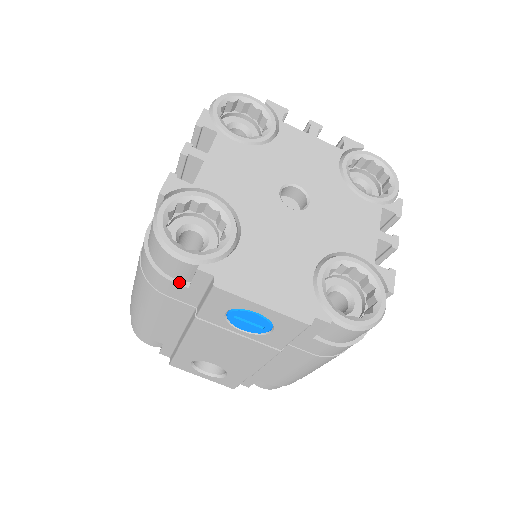
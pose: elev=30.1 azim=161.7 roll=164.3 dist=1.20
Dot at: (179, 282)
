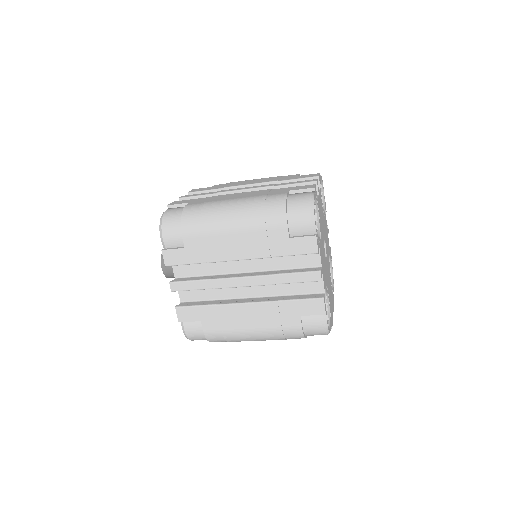
Dot at: occluded
